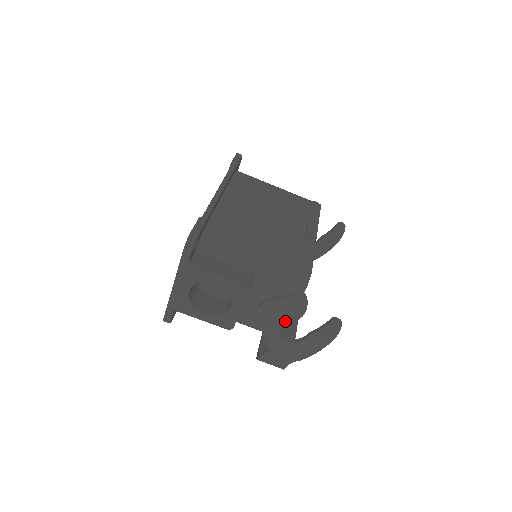
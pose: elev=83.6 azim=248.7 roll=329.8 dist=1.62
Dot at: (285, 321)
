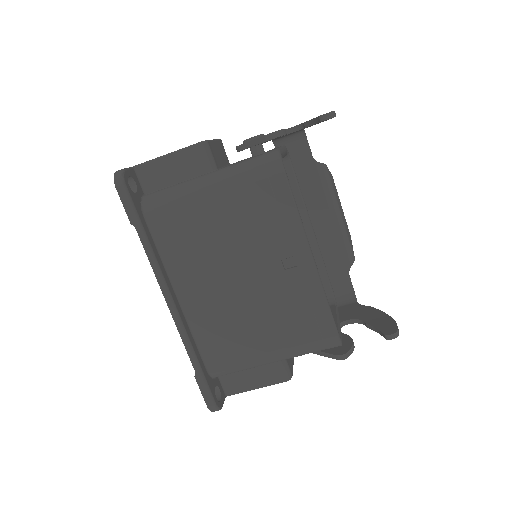
Dot at: occluded
